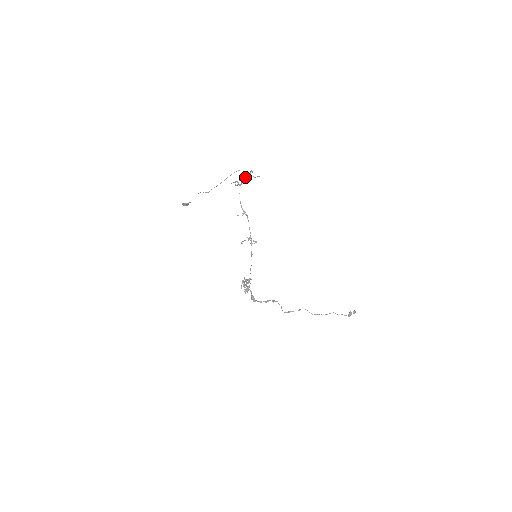
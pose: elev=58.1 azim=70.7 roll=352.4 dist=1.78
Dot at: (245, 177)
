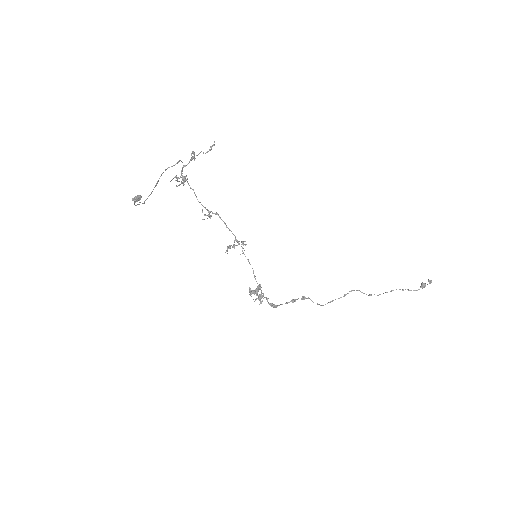
Dot at: occluded
